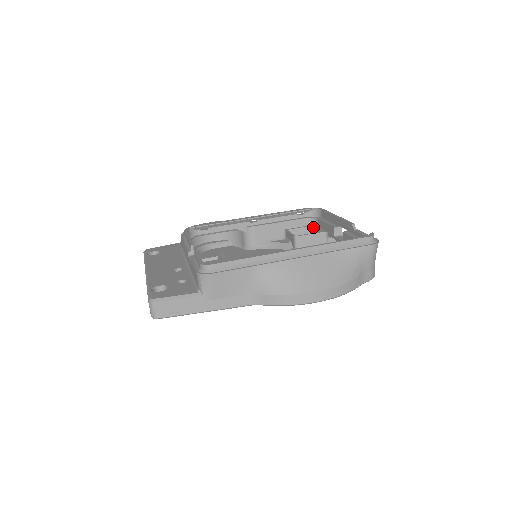
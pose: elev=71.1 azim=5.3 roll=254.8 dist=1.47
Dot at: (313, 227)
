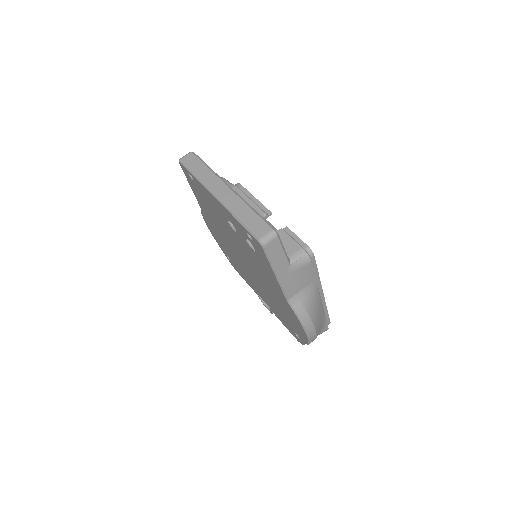
Dot at: occluded
